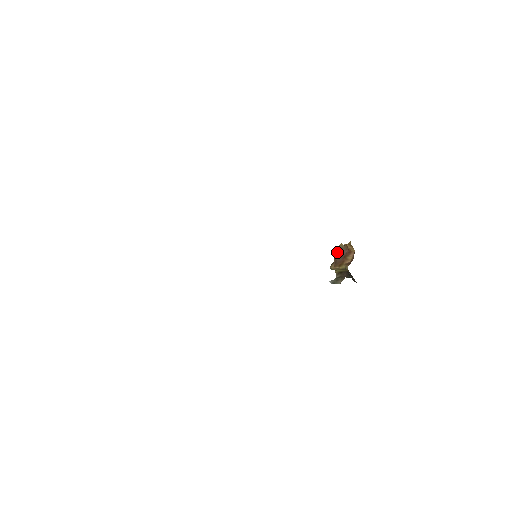
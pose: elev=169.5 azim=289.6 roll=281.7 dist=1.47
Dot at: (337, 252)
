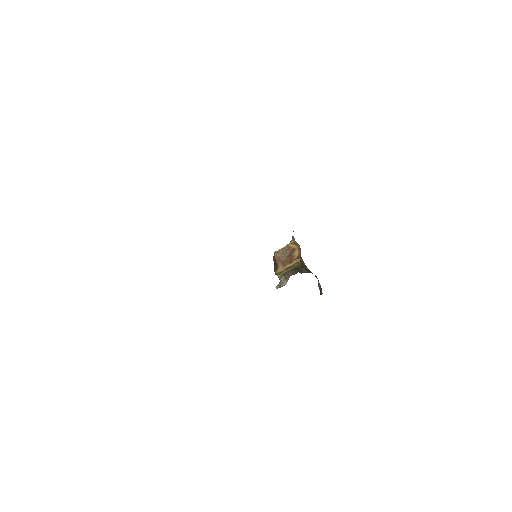
Dot at: (280, 255)
